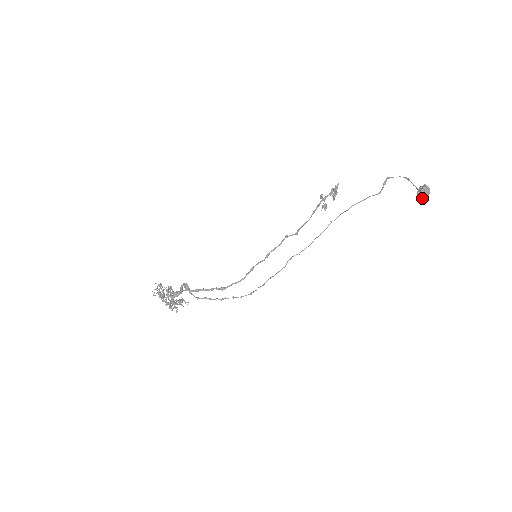
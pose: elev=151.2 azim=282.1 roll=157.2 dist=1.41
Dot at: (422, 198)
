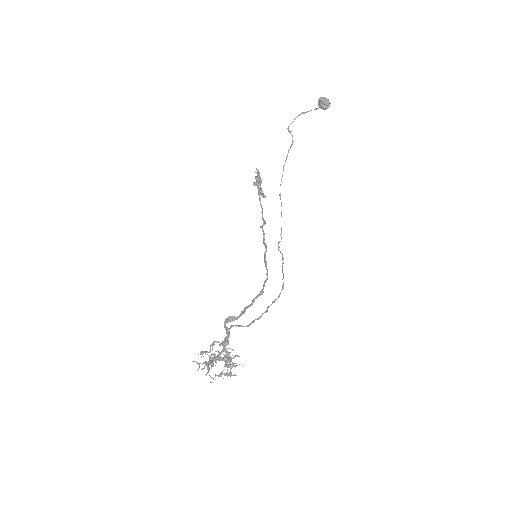
Dot at: (327, 105)
